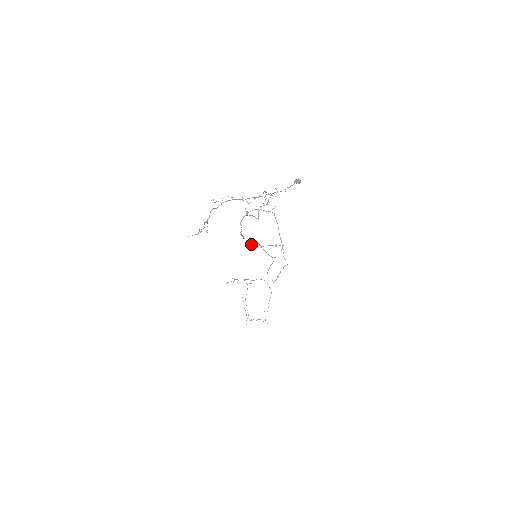
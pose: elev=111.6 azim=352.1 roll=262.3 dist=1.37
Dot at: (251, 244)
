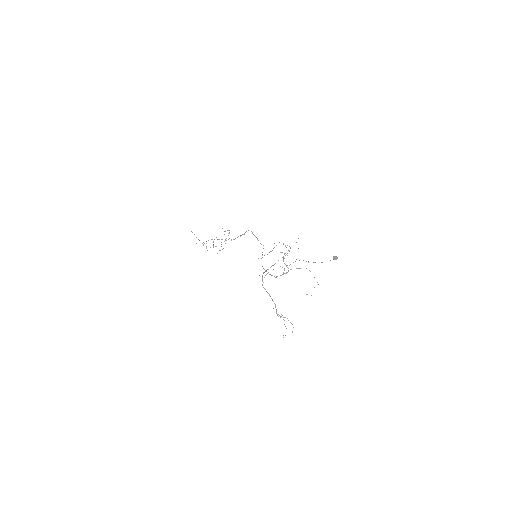
Dot at: occluded
